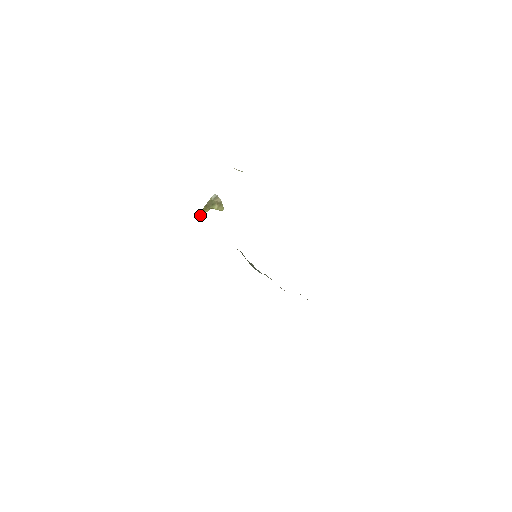
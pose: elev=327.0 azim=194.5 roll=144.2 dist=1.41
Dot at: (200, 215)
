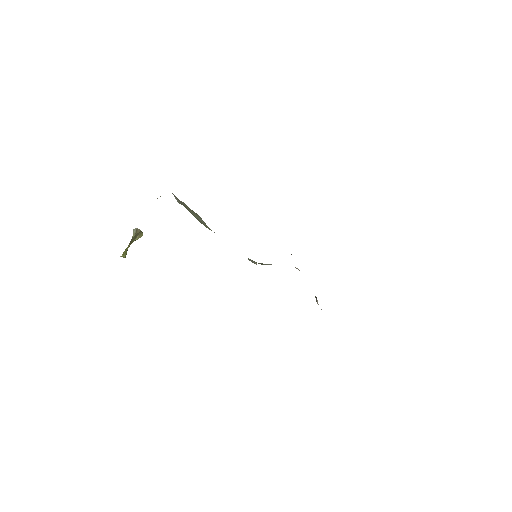
Dot at: (125, 254)
